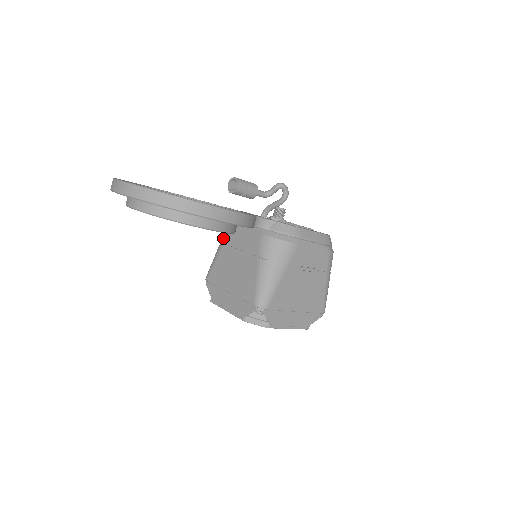
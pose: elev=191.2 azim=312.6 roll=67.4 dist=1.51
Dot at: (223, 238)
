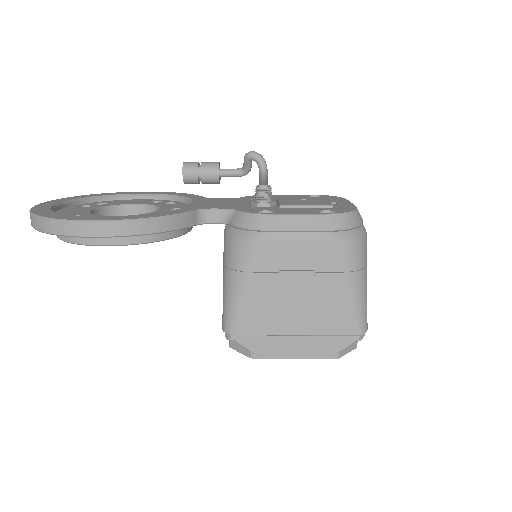
Dot at: occluded
